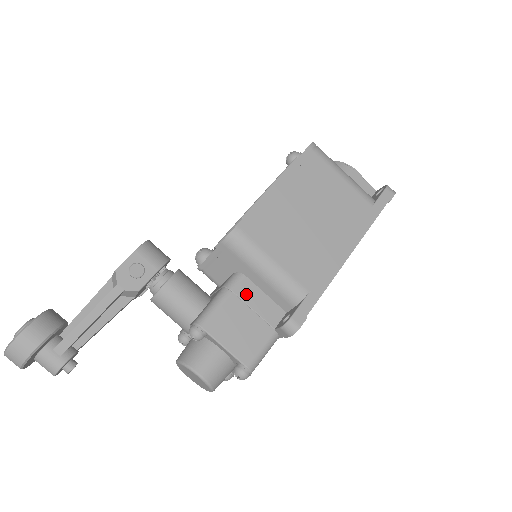
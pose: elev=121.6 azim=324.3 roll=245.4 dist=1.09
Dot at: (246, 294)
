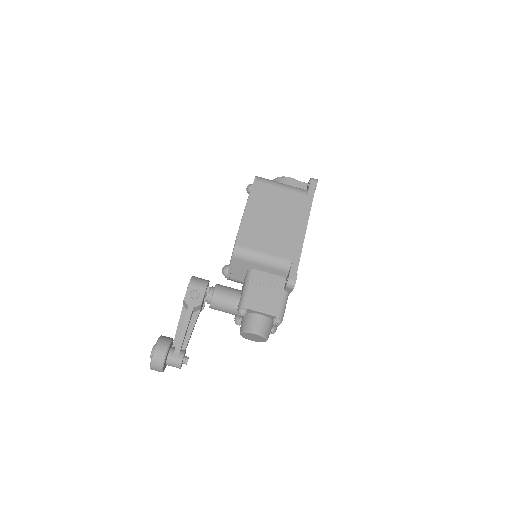
Dot at: (259, 279)
